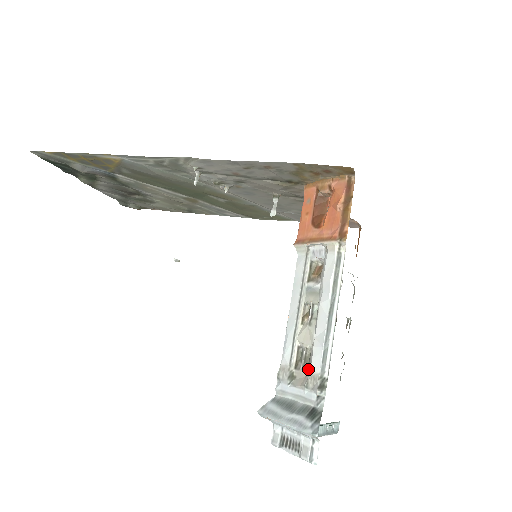
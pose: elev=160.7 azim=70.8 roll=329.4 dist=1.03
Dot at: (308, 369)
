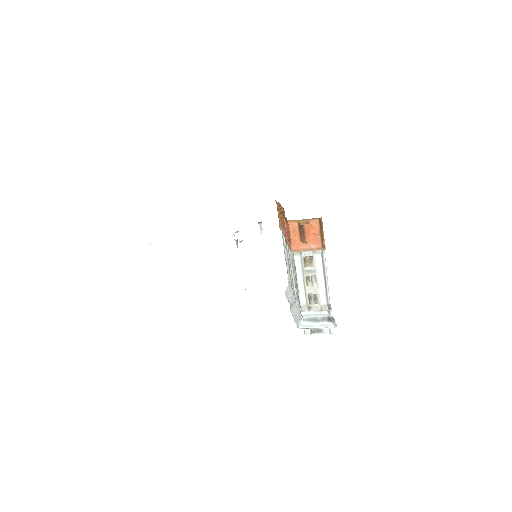
Dot at: (318, 303)
